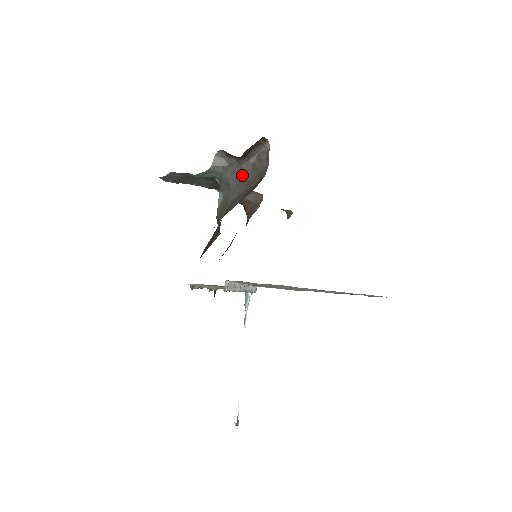
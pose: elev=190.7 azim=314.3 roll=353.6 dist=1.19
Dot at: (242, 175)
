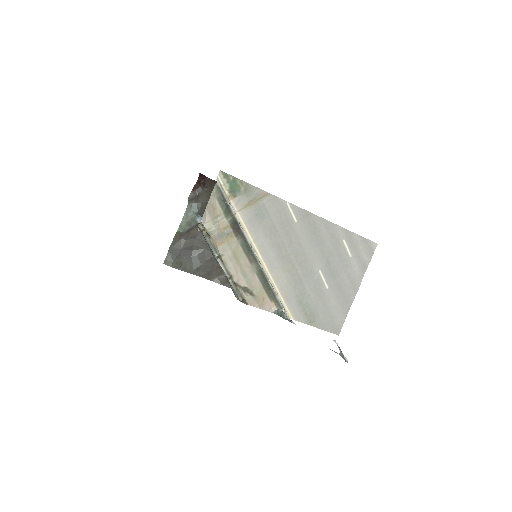
Dot at: (208, 196)
